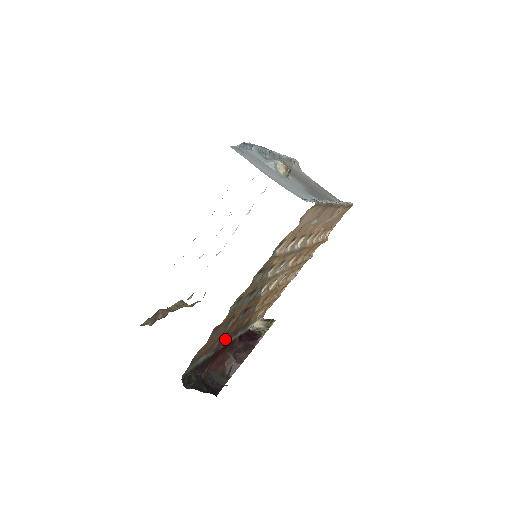
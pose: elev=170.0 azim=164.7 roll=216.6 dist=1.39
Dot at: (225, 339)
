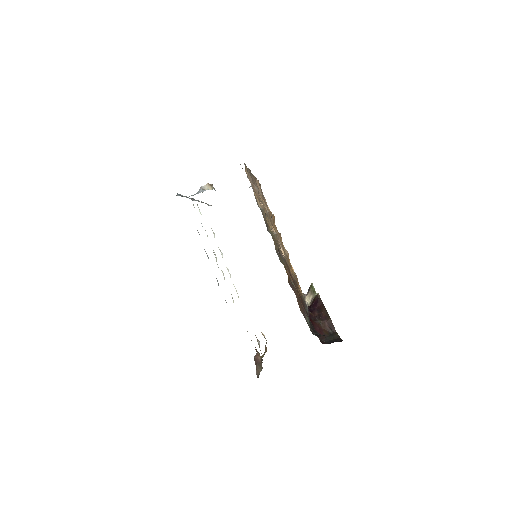
Dot at: occluded
